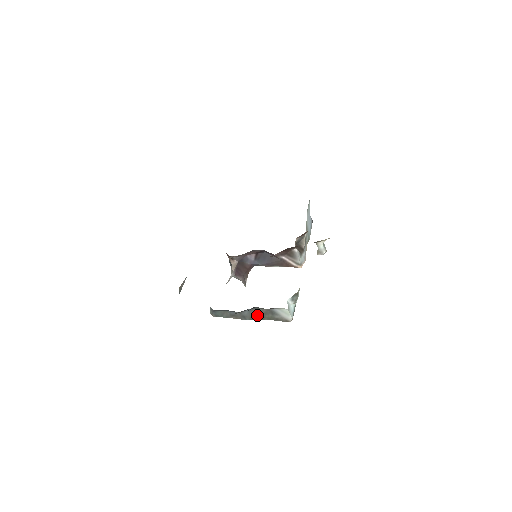
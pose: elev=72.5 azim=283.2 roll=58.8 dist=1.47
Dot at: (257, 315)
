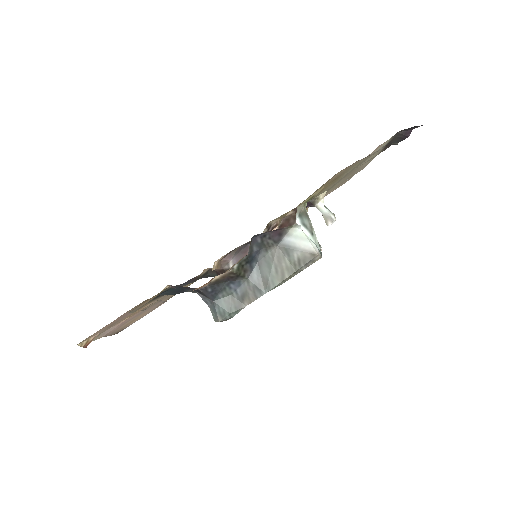
Dot at: (271, 271)
